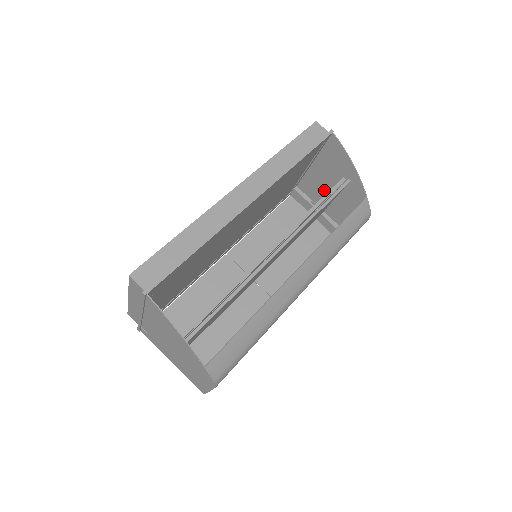
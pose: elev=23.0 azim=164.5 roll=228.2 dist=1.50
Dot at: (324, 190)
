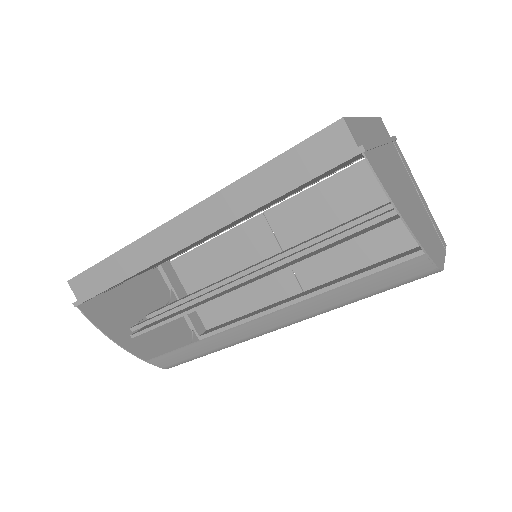
Dot at: (404, 184)
